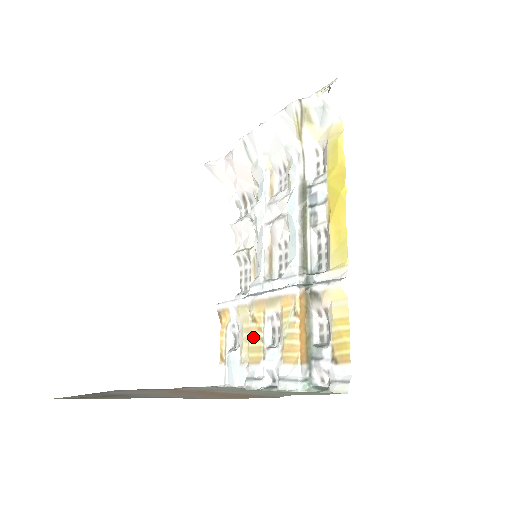
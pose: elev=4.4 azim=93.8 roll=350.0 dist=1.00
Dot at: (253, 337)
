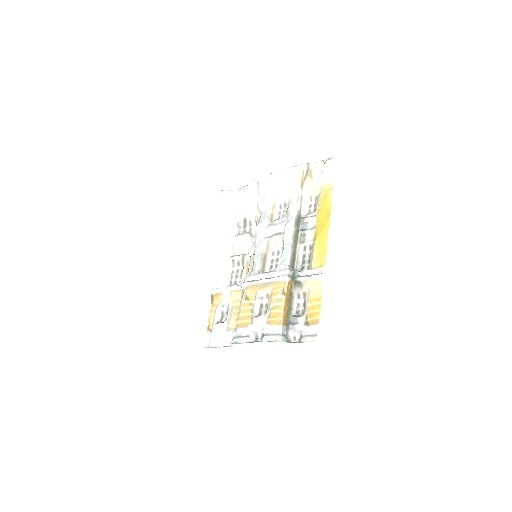
Dot at: (244, 309)
